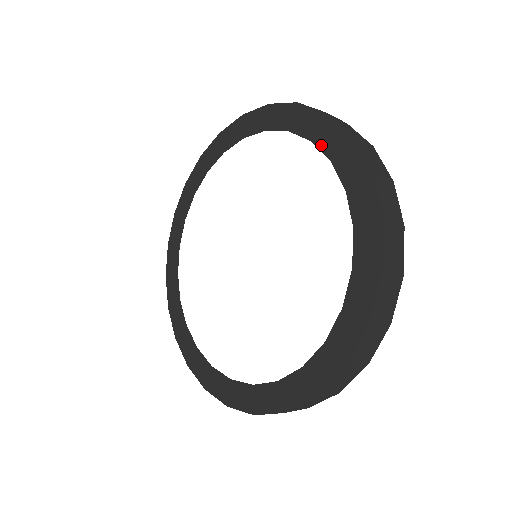
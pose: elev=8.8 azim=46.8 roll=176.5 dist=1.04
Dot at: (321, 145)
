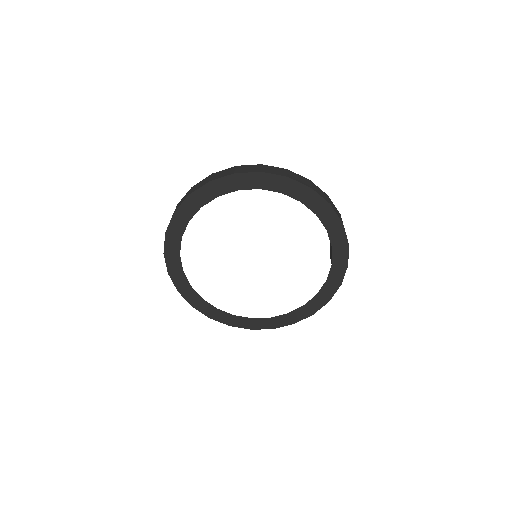
Dot at: (247, 187)
